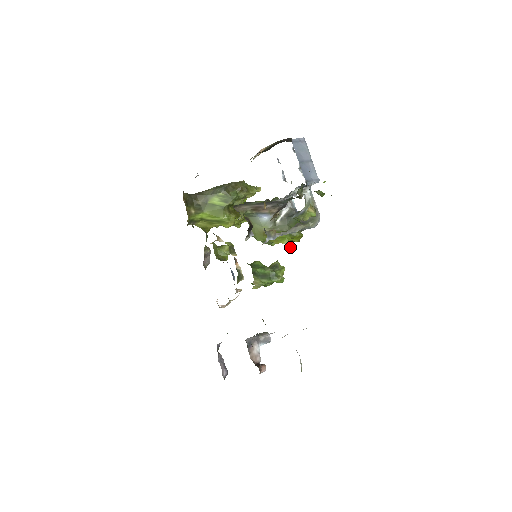
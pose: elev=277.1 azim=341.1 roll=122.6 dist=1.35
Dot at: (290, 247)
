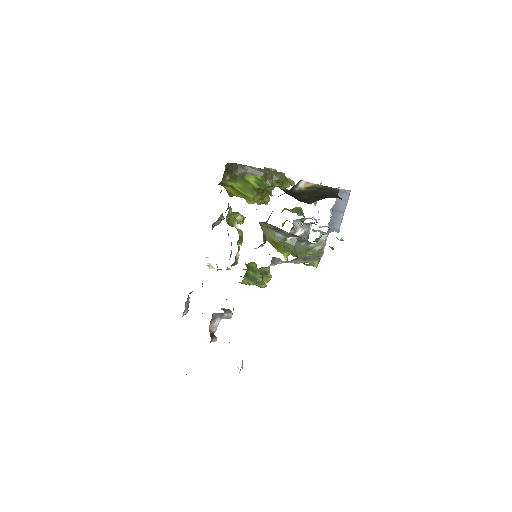
Dot at: (286, 260)
